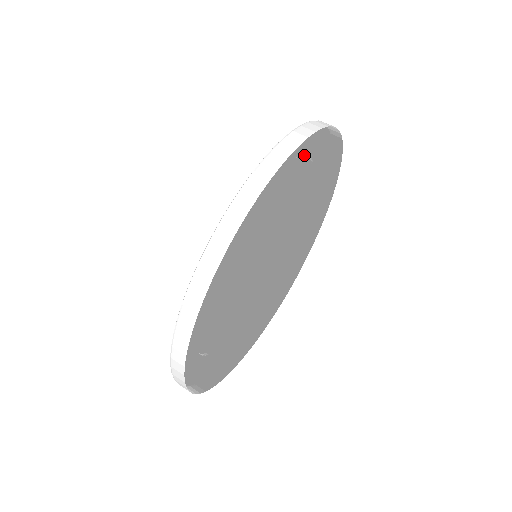
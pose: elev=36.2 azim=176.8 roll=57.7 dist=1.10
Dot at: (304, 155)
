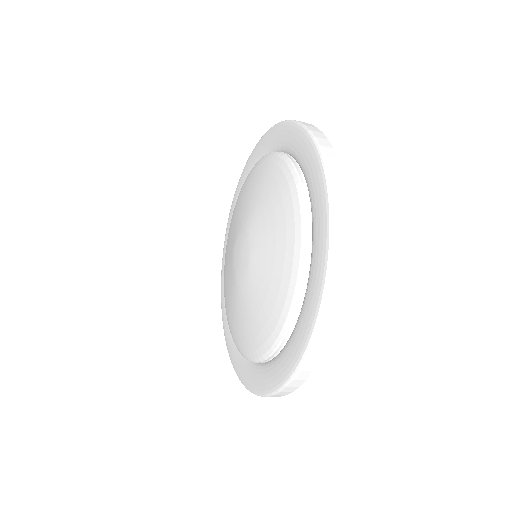
Dot at: (302, 200)
